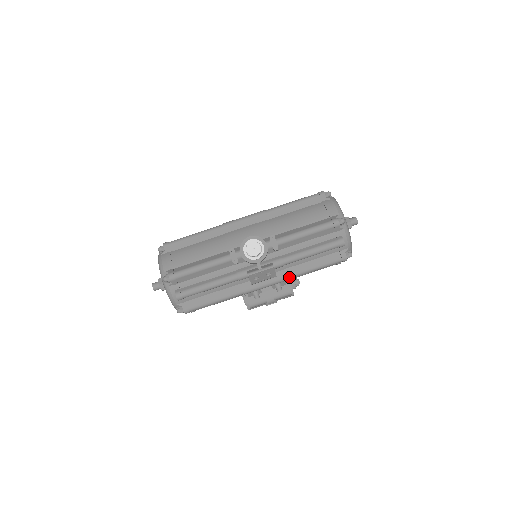
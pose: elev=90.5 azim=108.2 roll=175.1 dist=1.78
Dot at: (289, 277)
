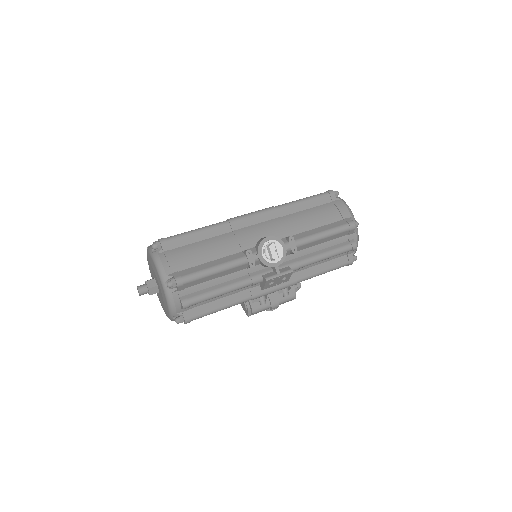
Dot at: (298, 281)
